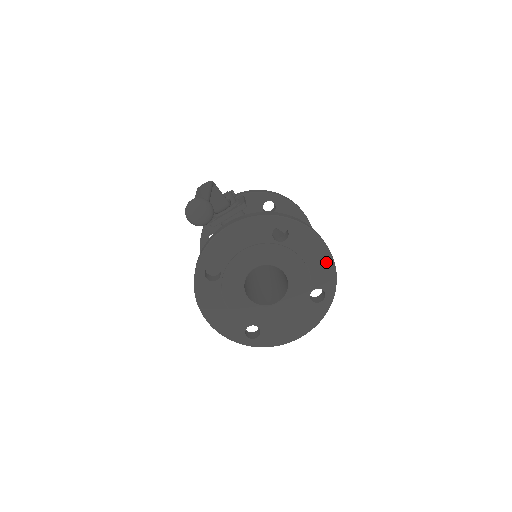
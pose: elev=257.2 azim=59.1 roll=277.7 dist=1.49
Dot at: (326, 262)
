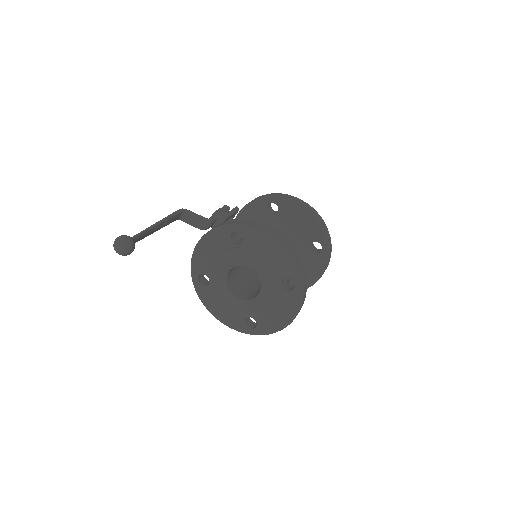
Dot at: (282, 254)
